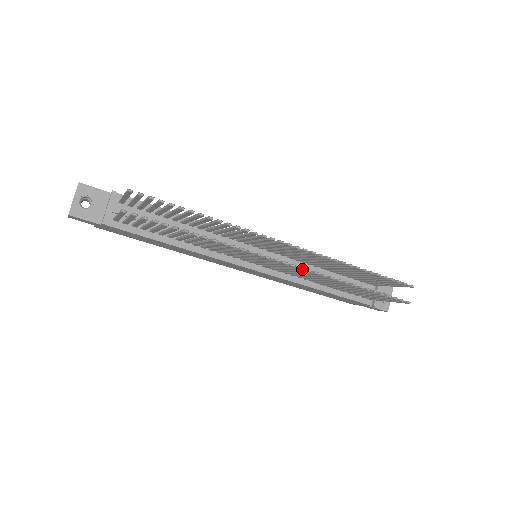
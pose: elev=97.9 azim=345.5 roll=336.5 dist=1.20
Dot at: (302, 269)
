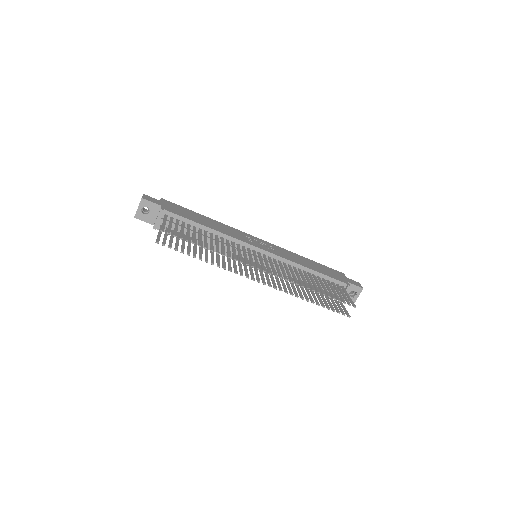
Dot at: occluded
